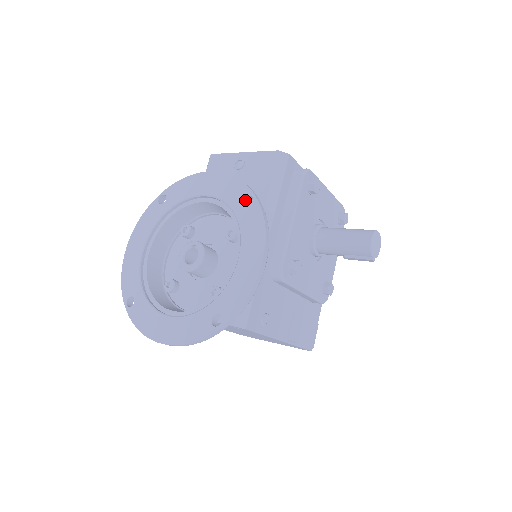
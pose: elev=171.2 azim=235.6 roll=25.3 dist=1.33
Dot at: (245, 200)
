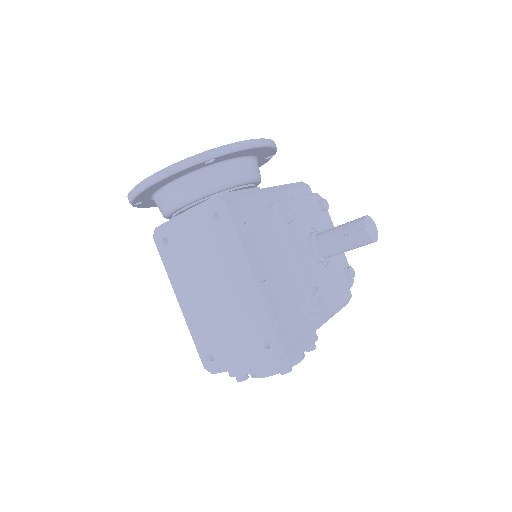
Dot at: occluded
